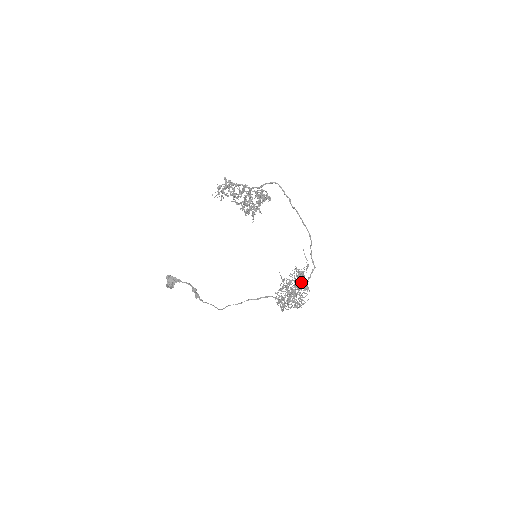
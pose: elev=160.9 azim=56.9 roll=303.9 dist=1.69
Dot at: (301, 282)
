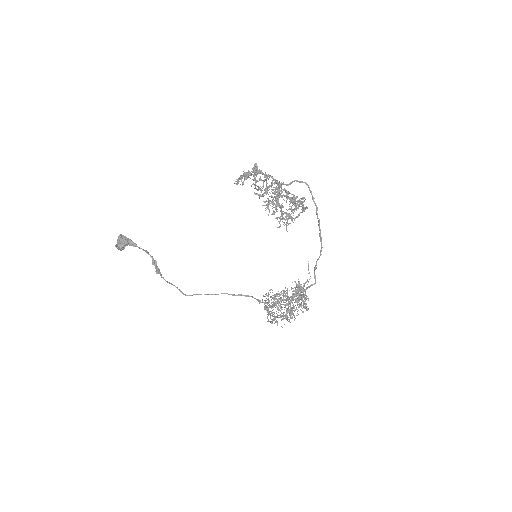
Dot at: (303, 300)
